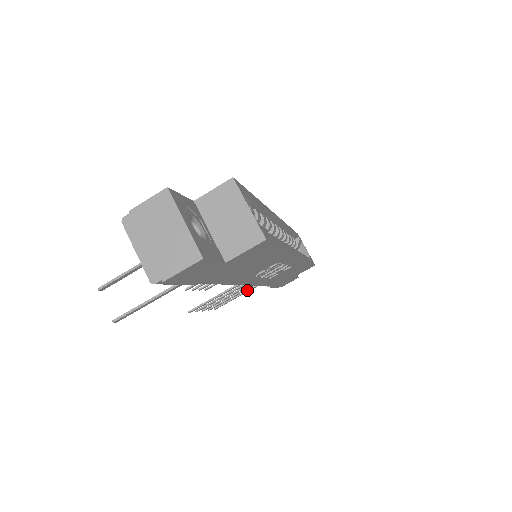
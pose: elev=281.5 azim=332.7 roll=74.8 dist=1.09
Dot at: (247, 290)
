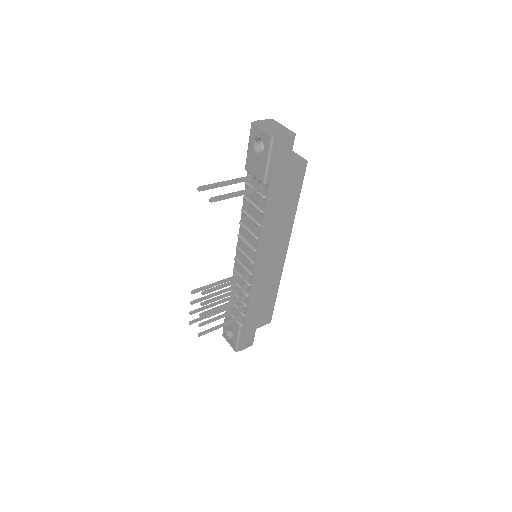
Dot at: (226, 322)
